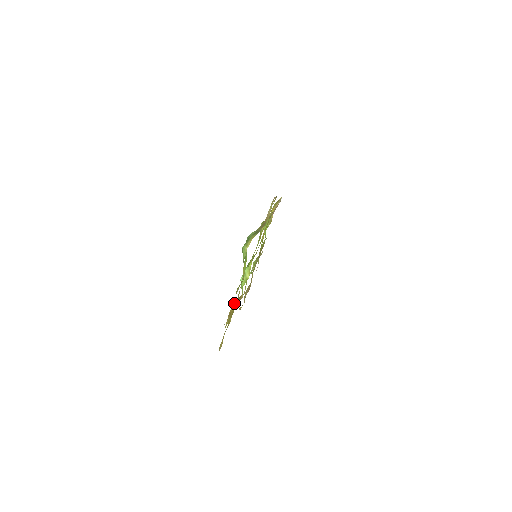
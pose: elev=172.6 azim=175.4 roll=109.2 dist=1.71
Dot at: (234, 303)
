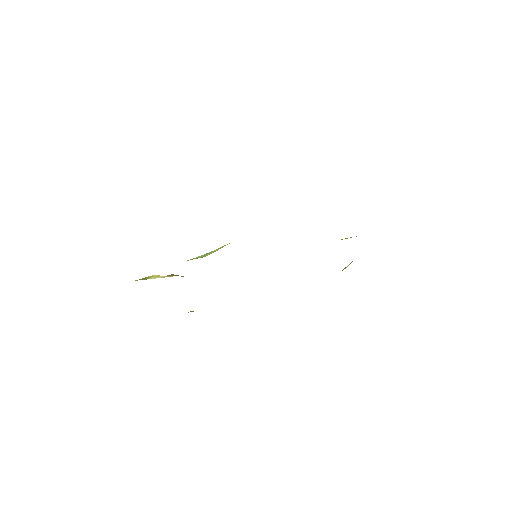
Dot at: occluded
